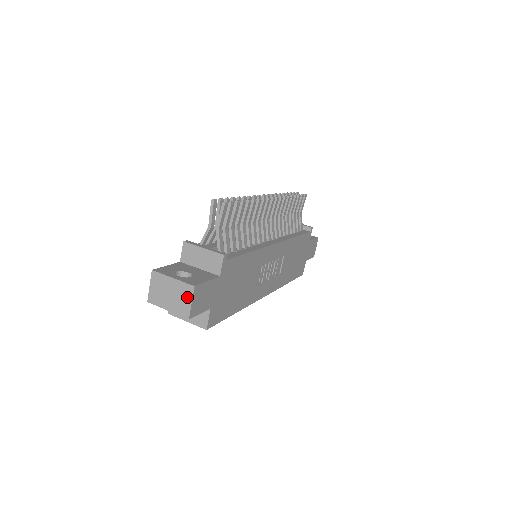
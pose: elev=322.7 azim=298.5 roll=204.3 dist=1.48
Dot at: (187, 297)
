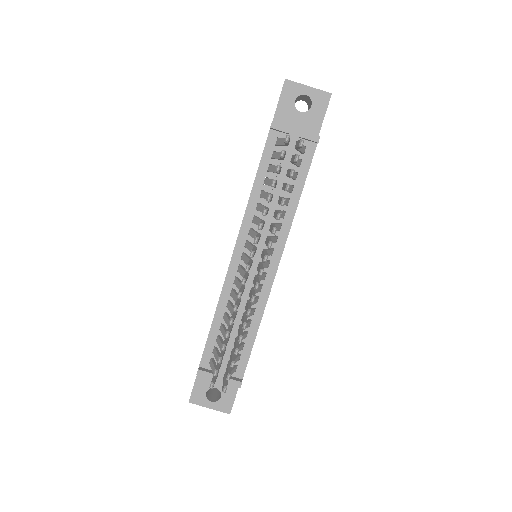
Dot at: occluded
